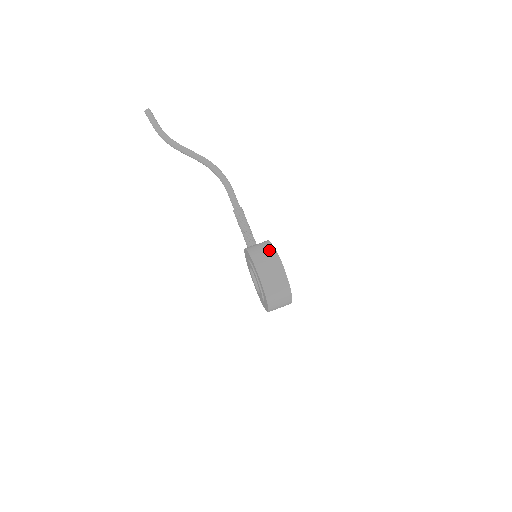
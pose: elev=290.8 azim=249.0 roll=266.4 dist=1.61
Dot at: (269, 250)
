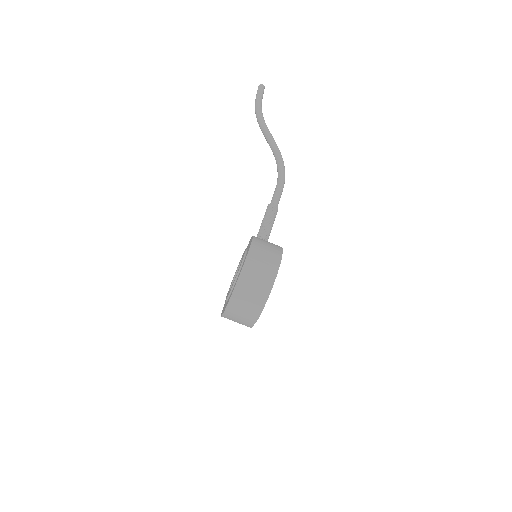
Dot at: (276, 249)
